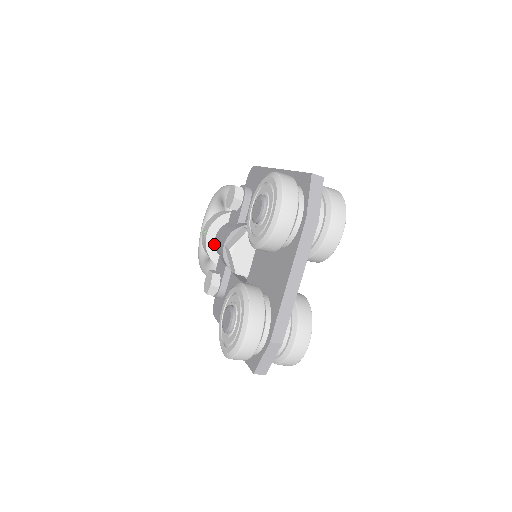
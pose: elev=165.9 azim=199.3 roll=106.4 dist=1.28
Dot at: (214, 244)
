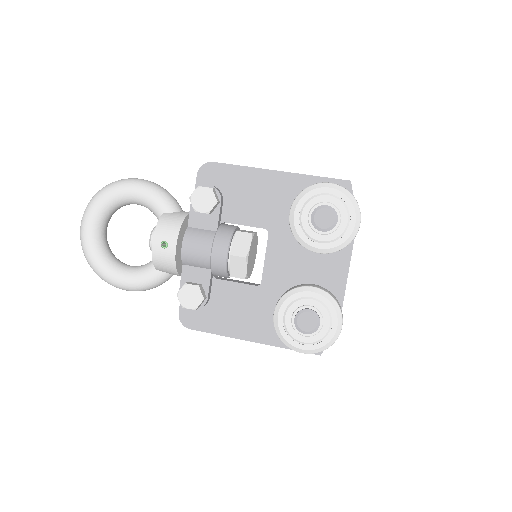
Dot at: (179, 254)
